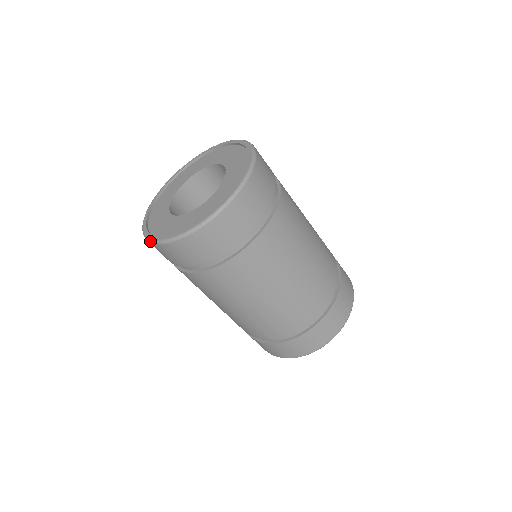
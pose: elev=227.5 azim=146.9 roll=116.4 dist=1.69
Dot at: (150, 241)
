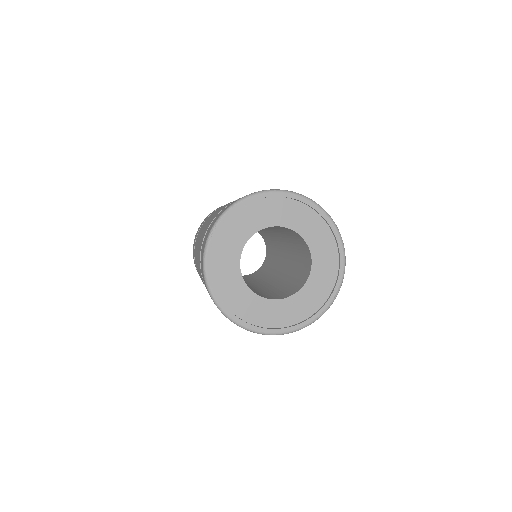
Dot at: occluded
